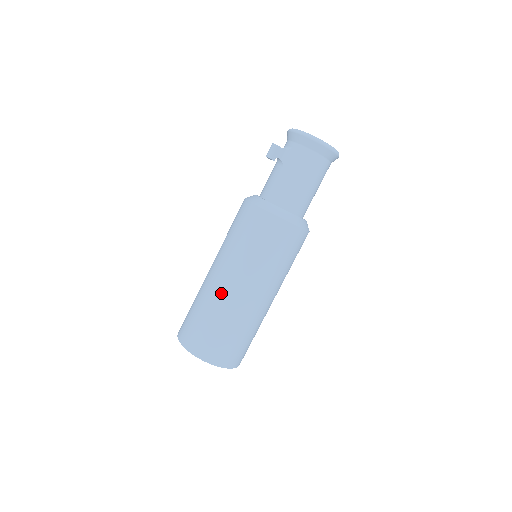
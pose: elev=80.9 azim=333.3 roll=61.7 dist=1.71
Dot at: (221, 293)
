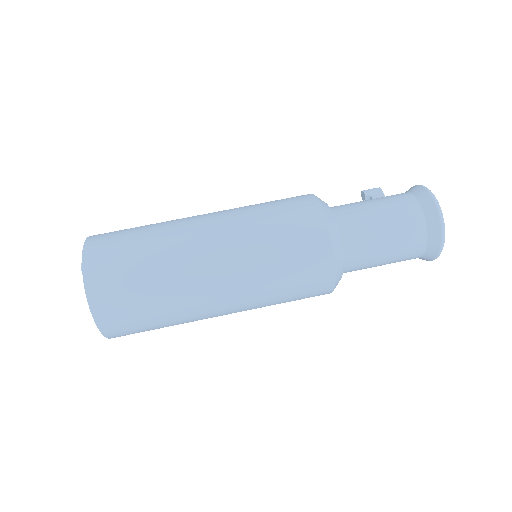
Dot at: occluded
